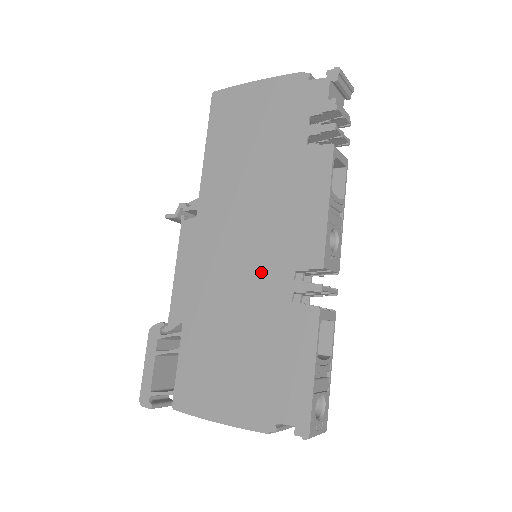
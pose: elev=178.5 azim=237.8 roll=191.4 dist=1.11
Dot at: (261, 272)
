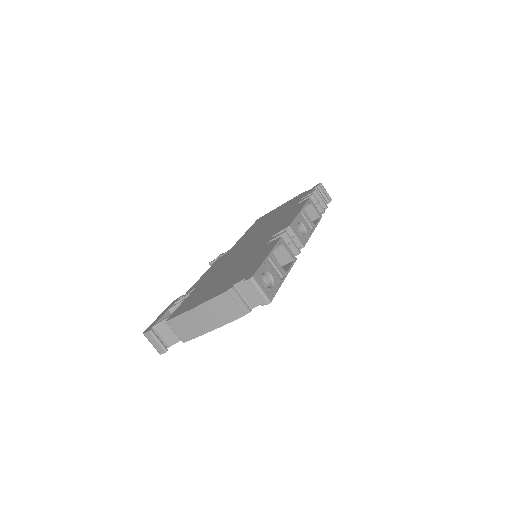
Dot at: (254, 246)
